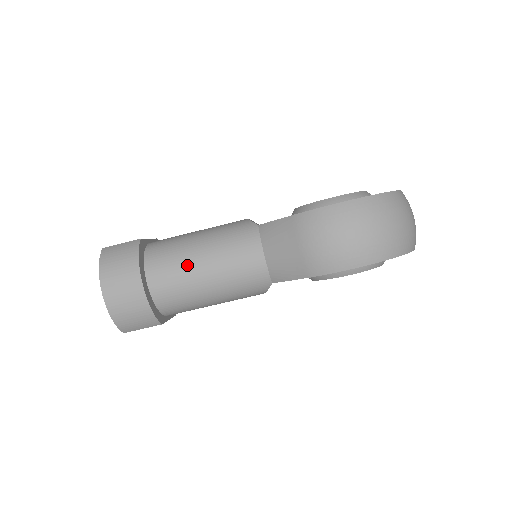
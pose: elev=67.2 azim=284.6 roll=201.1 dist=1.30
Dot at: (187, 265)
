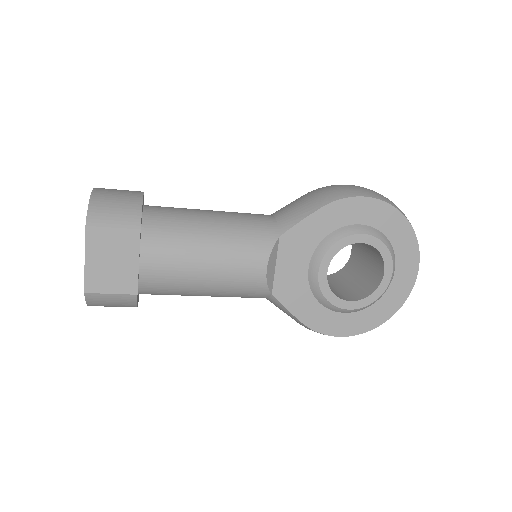
Dot at: occluded
